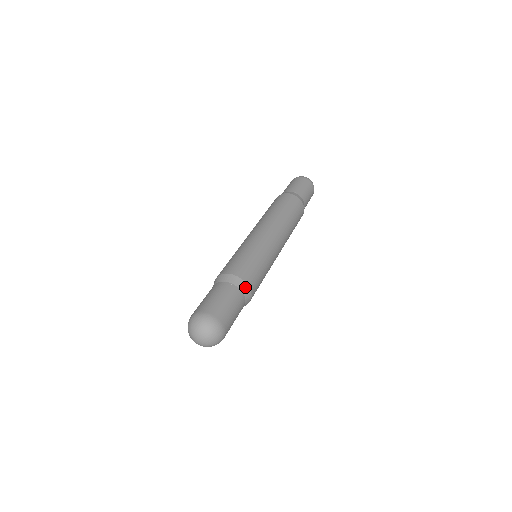
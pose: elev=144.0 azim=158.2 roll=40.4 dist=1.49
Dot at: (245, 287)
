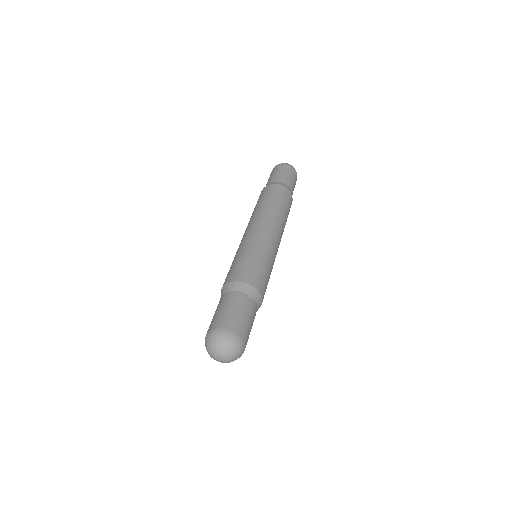
Dot at: (255, 292)
